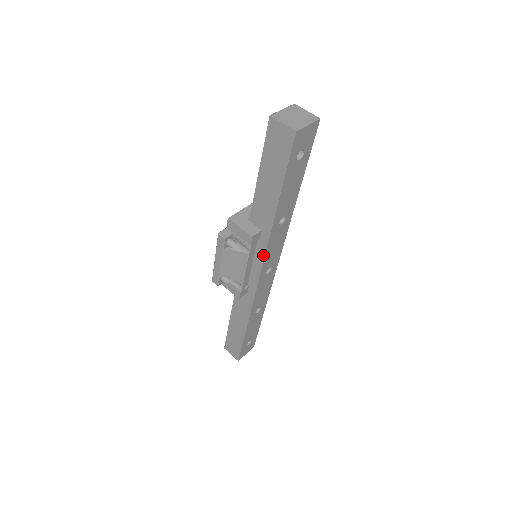
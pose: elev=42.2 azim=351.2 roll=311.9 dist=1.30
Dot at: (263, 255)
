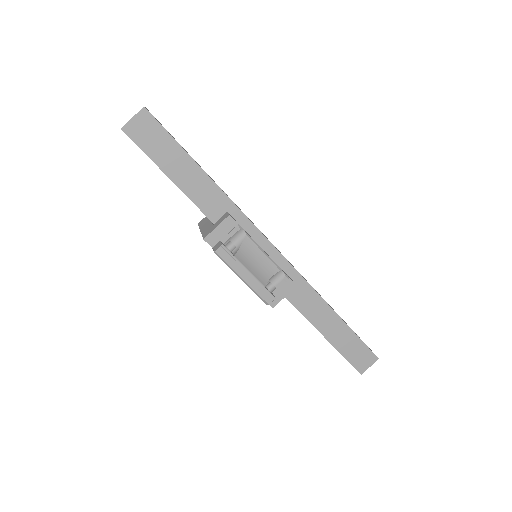
Dot at: (254, 228)
